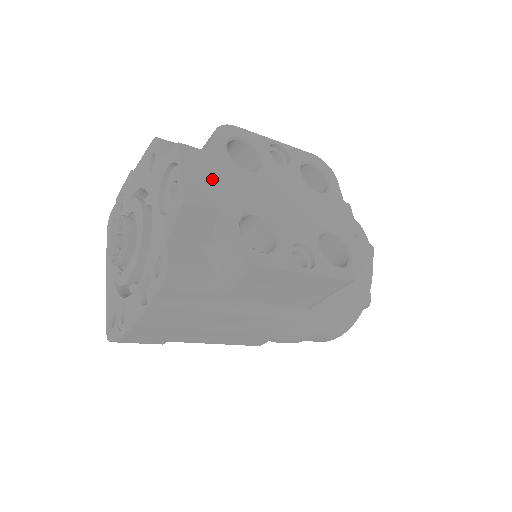
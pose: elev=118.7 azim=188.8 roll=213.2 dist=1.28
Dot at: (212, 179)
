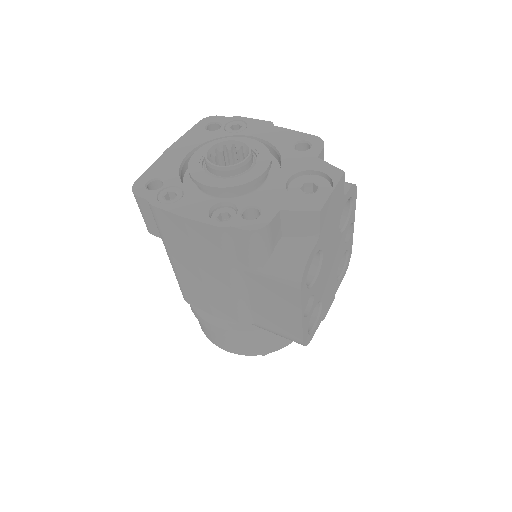
Dot at: (333, 212)
